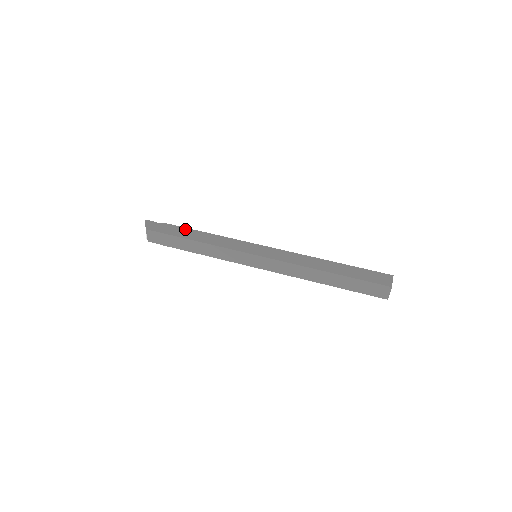
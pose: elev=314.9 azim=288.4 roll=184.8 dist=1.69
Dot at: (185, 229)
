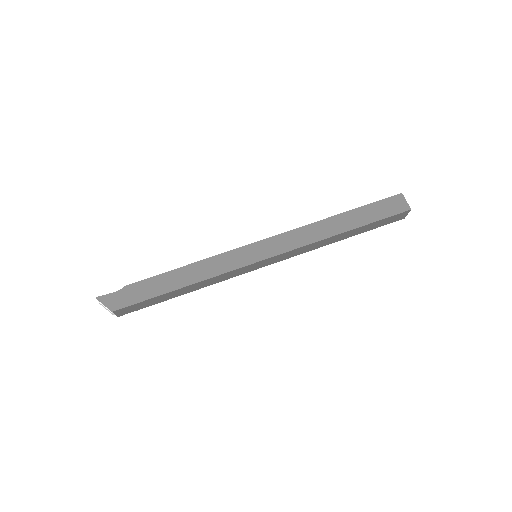
Dot at: (156, 279)
